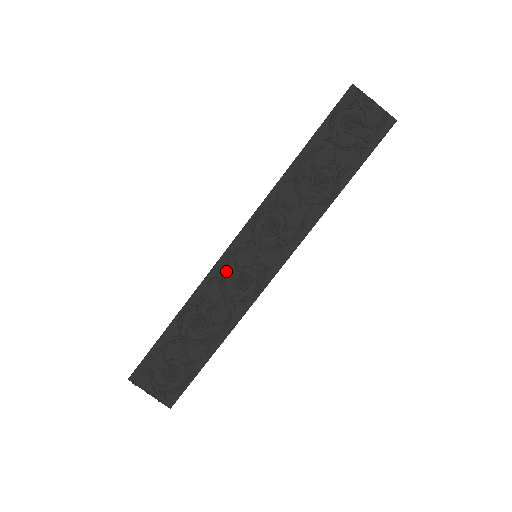
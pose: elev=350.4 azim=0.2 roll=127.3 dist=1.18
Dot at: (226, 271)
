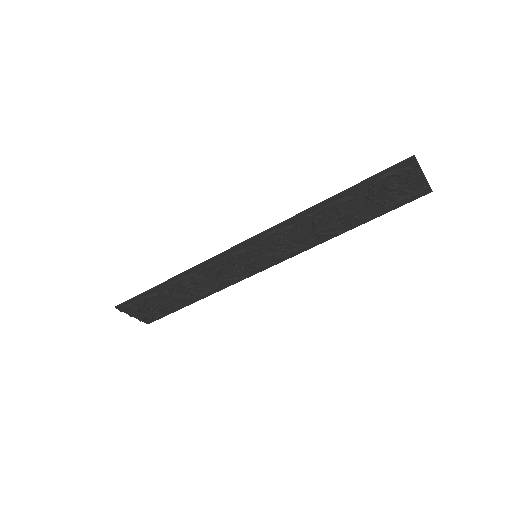
Dot at: (225, 262)
